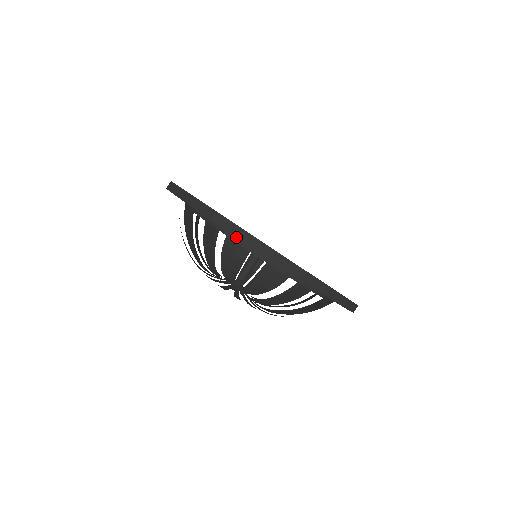
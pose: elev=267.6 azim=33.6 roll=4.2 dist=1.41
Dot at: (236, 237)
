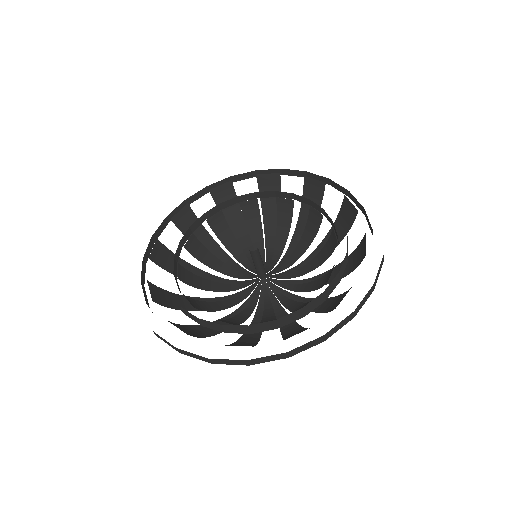
Dot at: occluded
